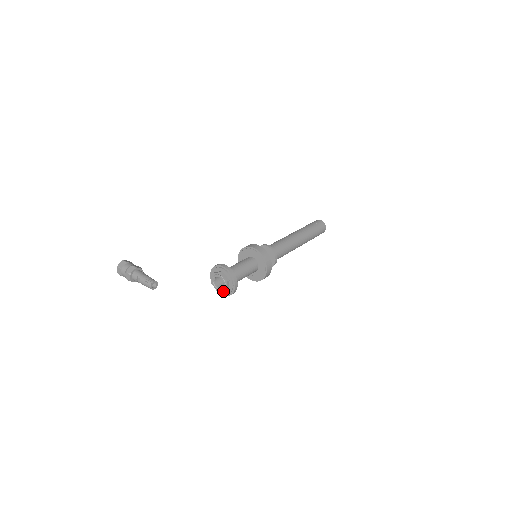
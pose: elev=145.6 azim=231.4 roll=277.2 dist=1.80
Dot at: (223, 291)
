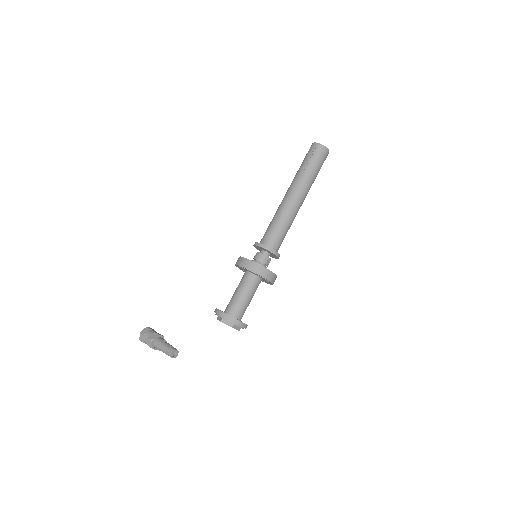
Dot at: occluded
